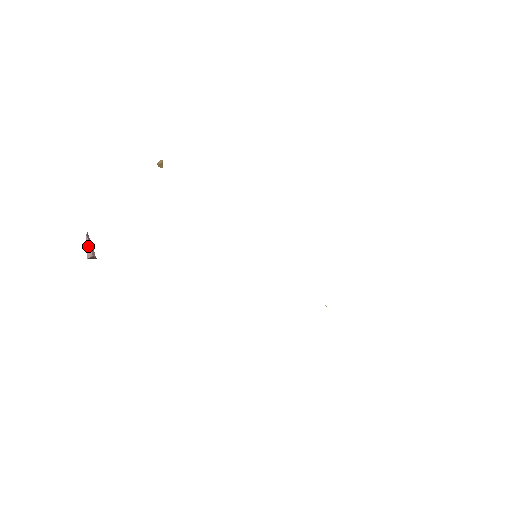
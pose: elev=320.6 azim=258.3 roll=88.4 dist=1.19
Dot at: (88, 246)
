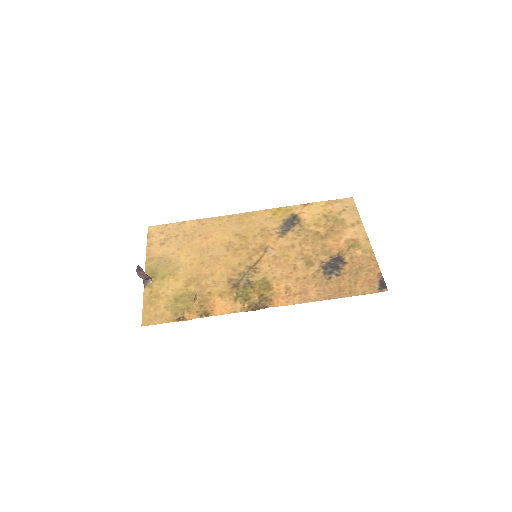
Dot at: (141, 277)
